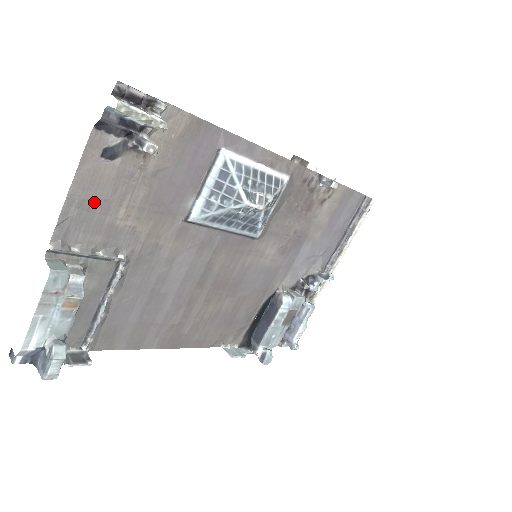
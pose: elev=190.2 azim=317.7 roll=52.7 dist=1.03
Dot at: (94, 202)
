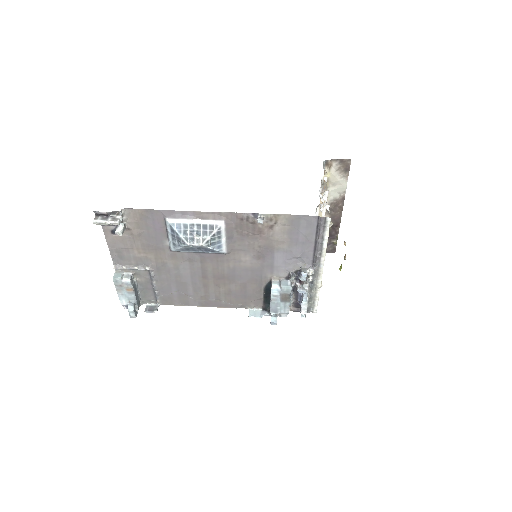
Dot at: (121, 250)
